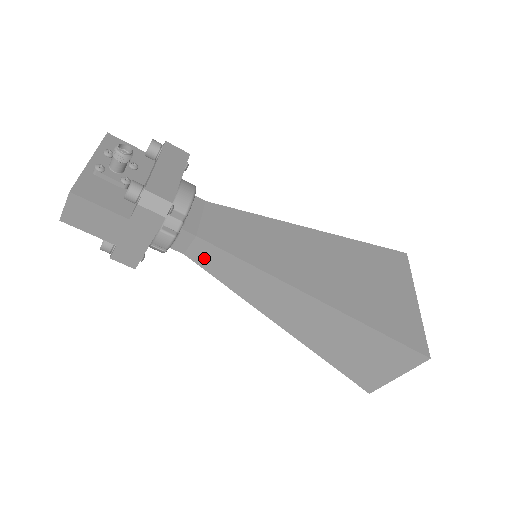
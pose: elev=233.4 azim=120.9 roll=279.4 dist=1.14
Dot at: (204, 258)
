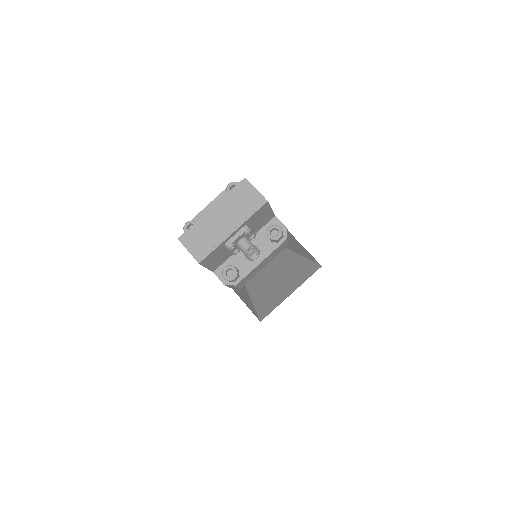
Dot at: occluded
